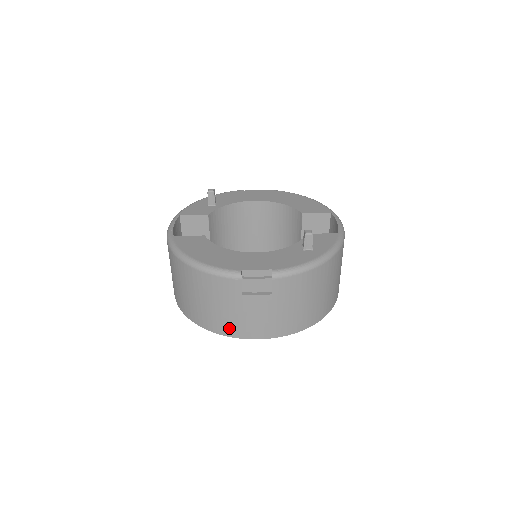
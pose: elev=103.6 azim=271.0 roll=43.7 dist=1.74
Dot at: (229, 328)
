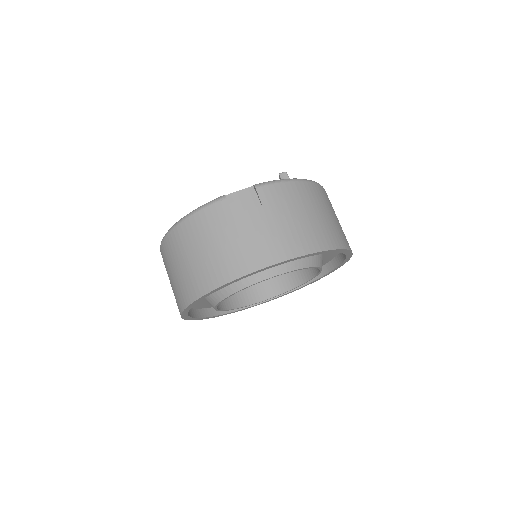
Dot at: (234, 266)
